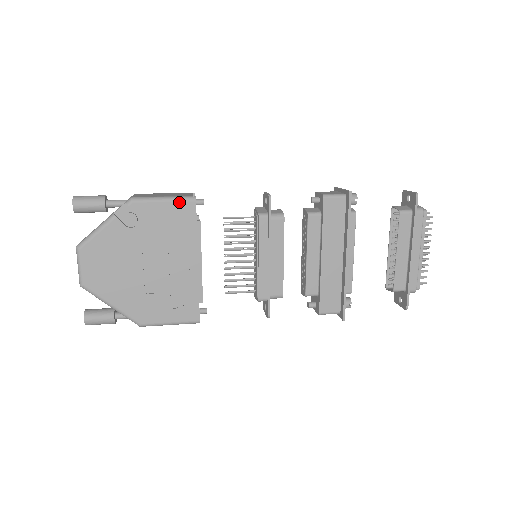
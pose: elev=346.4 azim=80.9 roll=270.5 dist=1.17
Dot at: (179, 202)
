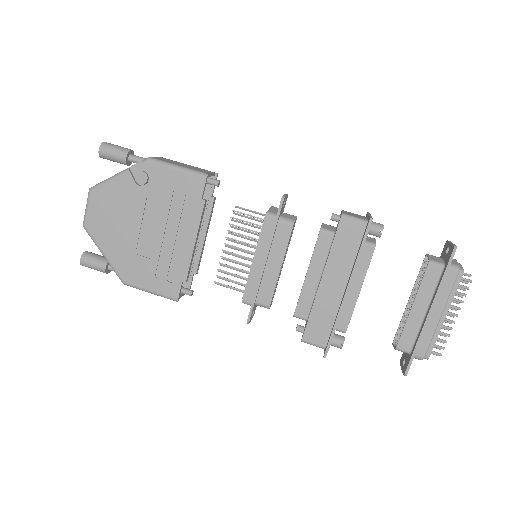
Dot at: (190, 175)
